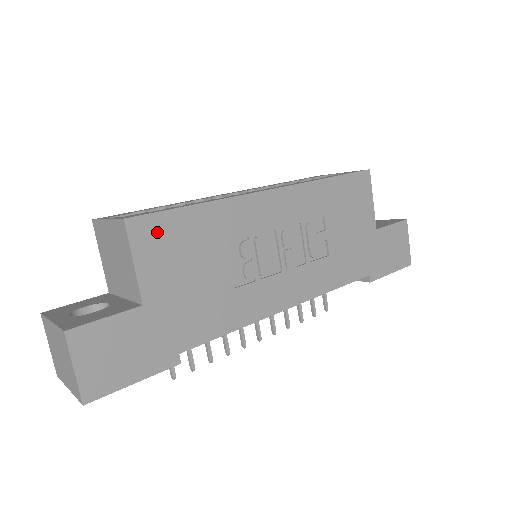
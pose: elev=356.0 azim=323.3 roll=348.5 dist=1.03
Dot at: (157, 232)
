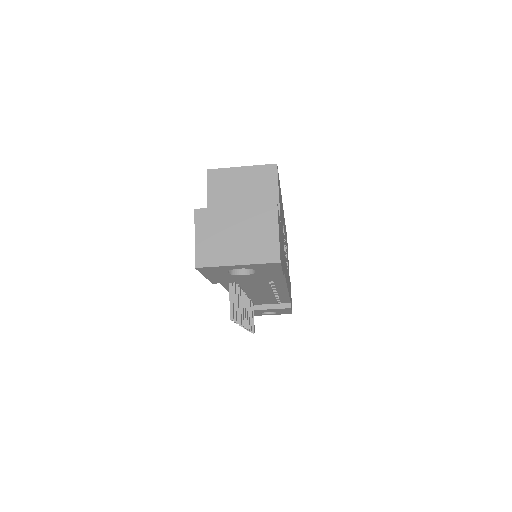
Dot at: occluded
